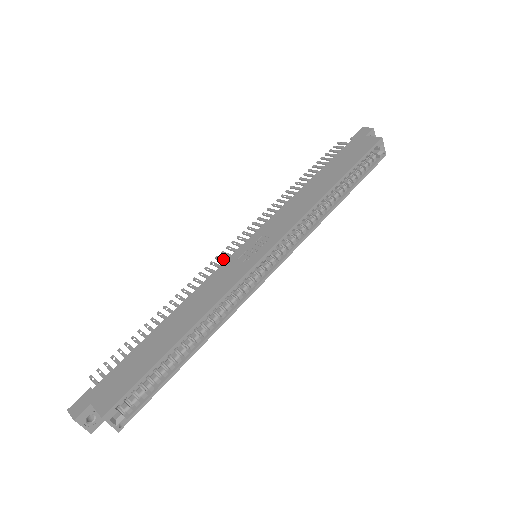
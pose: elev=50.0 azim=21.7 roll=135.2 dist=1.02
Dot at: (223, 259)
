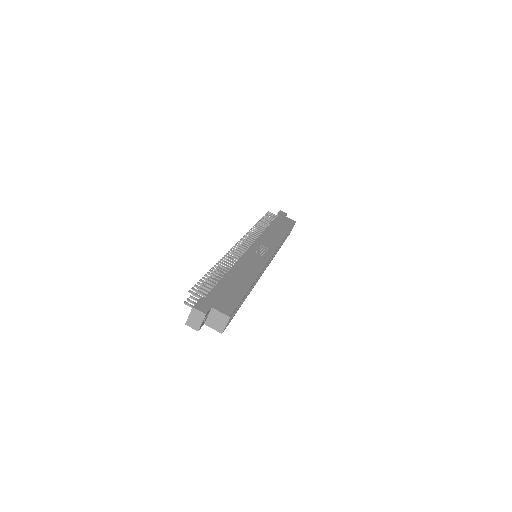
Dot at: (241, 249)
